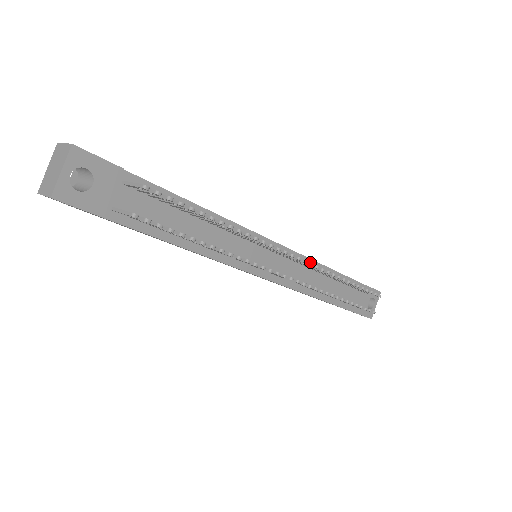
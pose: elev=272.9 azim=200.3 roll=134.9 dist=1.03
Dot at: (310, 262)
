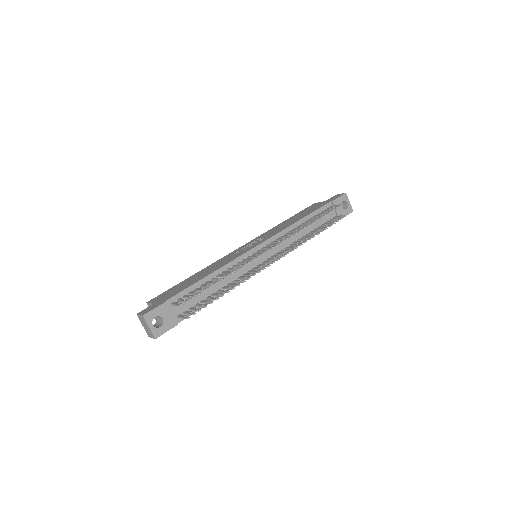
Dot at: (285, 231)
